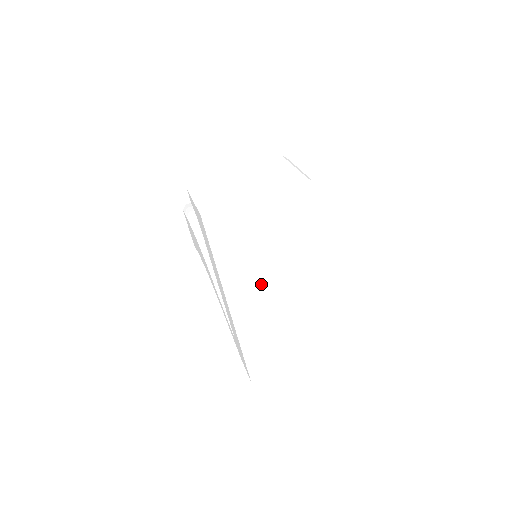
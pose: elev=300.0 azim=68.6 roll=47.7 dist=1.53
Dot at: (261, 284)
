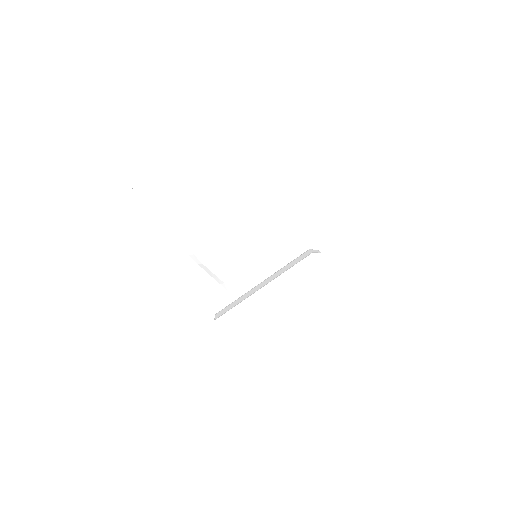
Dot at: occluded
